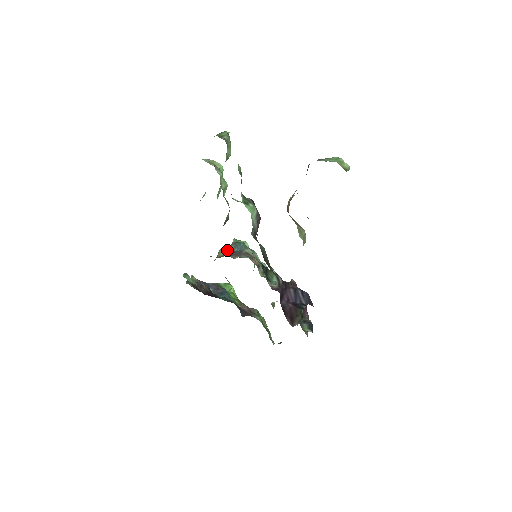
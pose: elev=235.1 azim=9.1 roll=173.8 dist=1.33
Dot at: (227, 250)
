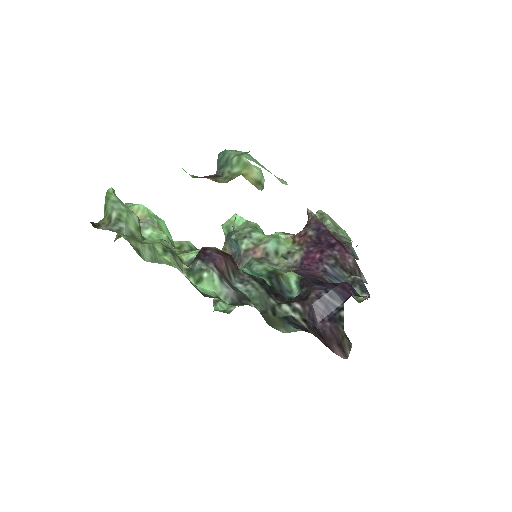
Dot at: occluded
